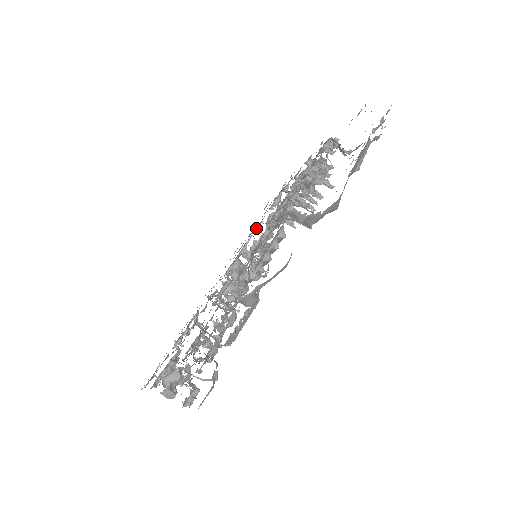
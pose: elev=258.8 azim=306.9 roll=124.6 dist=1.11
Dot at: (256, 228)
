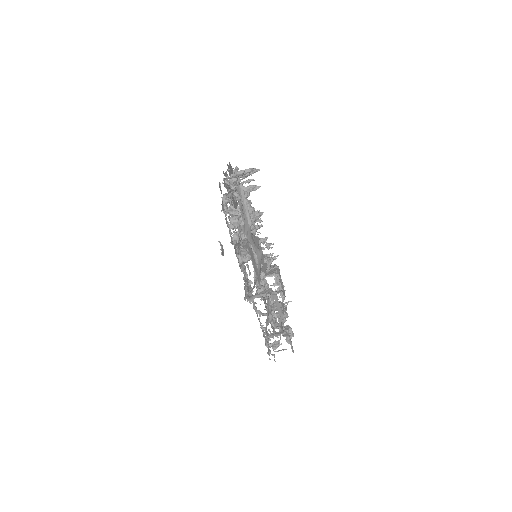
Dot at: occluded
